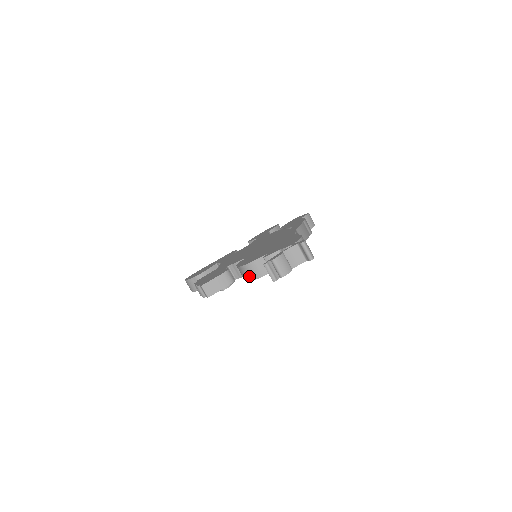
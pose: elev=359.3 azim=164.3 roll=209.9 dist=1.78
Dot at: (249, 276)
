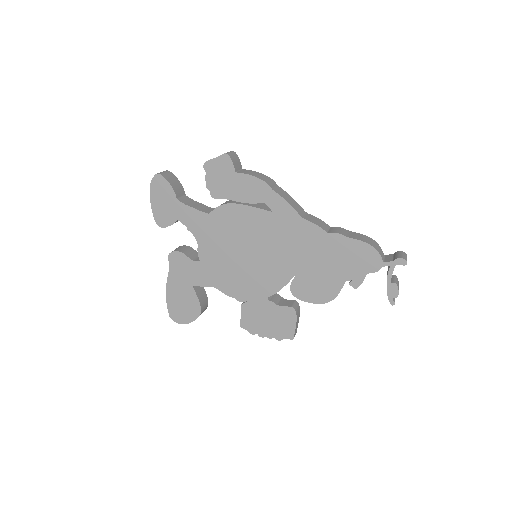
Dot at: occluded
